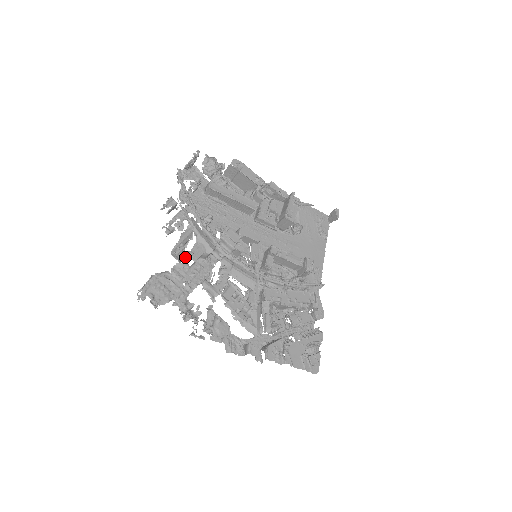
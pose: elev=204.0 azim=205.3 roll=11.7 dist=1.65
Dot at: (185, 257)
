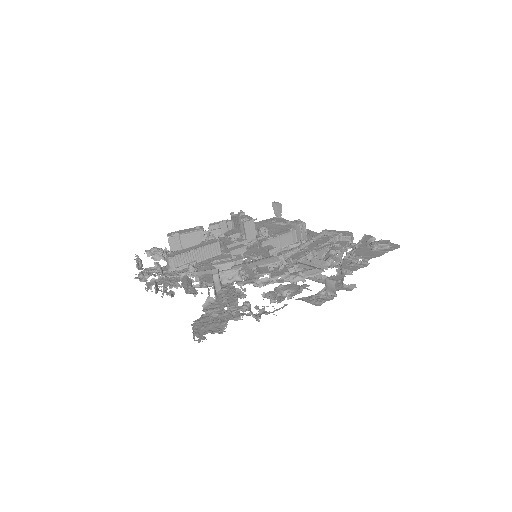
Dot at: (201, 287)
